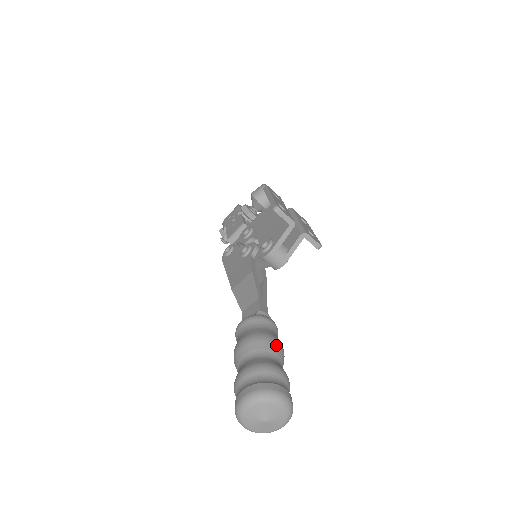
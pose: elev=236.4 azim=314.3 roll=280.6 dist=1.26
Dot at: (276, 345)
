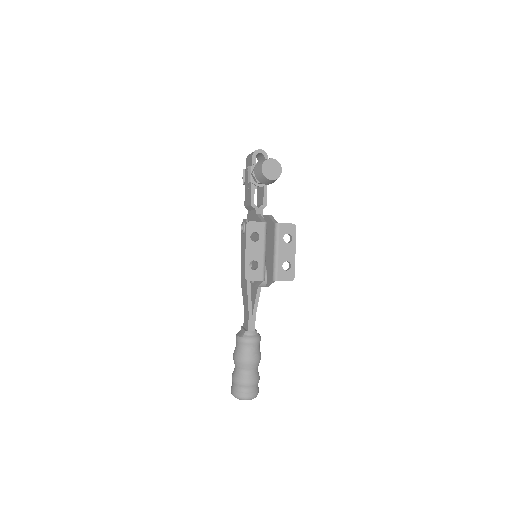
Dot at: (250, 364)
